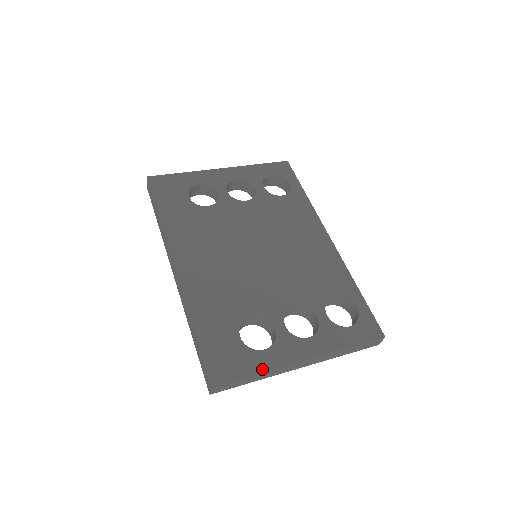
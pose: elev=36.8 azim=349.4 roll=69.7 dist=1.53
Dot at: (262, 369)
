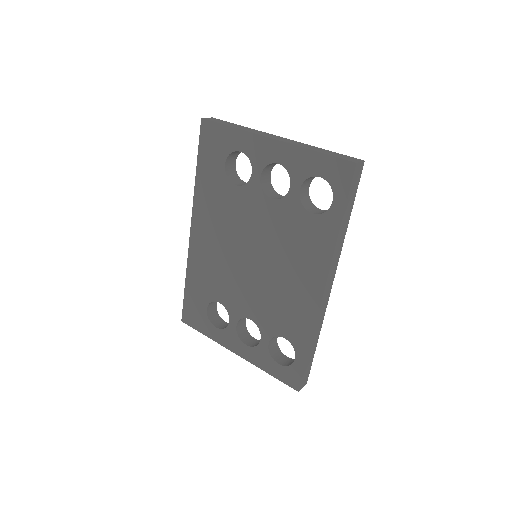
Dot at: (209, 336)
